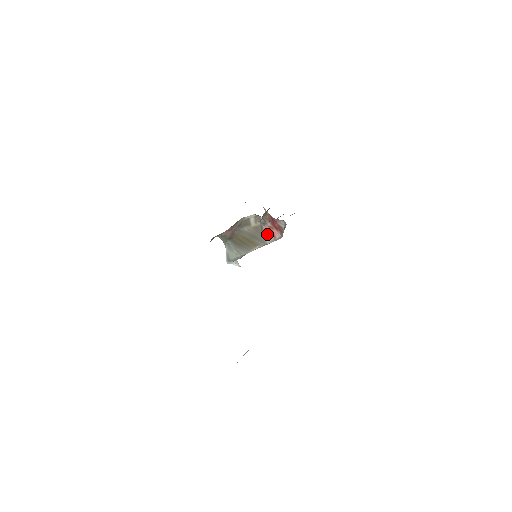
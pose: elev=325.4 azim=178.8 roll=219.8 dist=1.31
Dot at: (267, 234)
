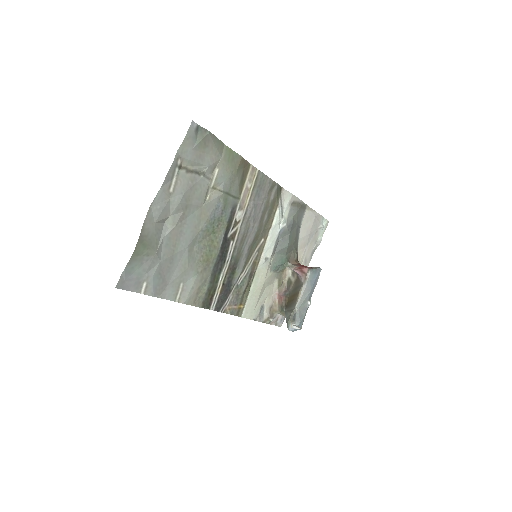
Dot at: (300, 276)
